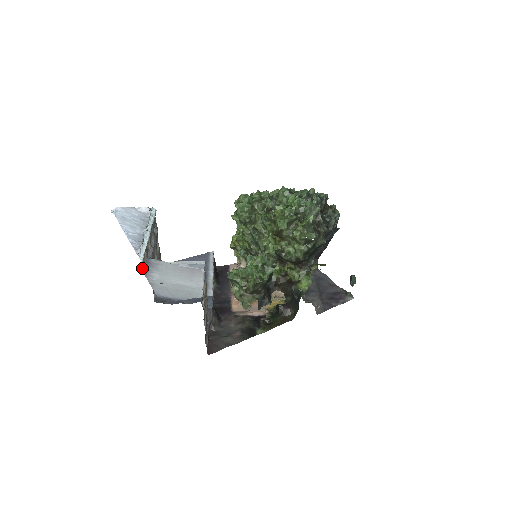
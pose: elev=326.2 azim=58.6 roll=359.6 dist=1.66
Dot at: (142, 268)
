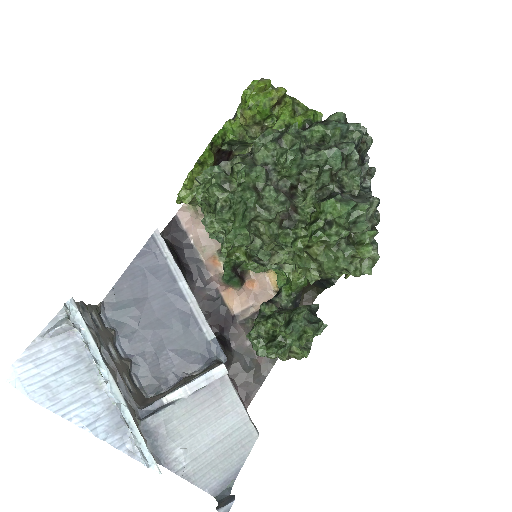
Dot at: occluded
